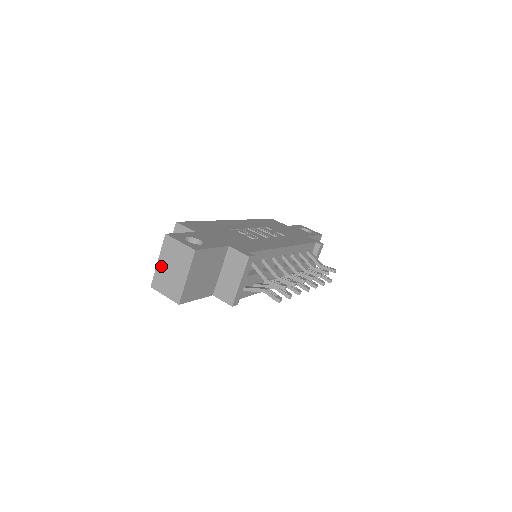
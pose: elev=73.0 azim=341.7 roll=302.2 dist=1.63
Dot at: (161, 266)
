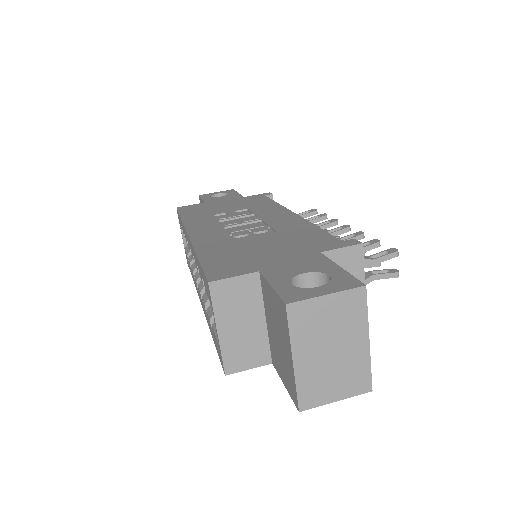
Dot at: (305, 363)
